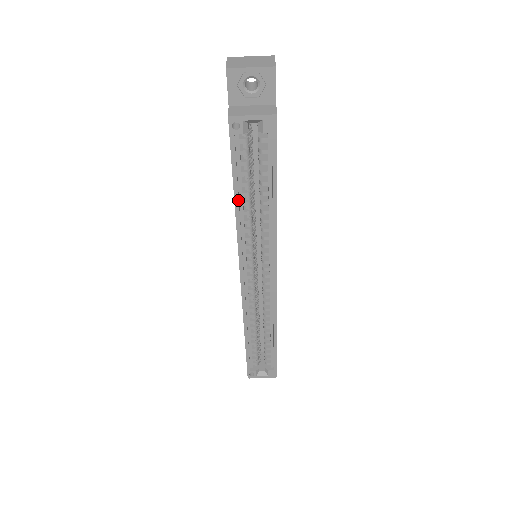
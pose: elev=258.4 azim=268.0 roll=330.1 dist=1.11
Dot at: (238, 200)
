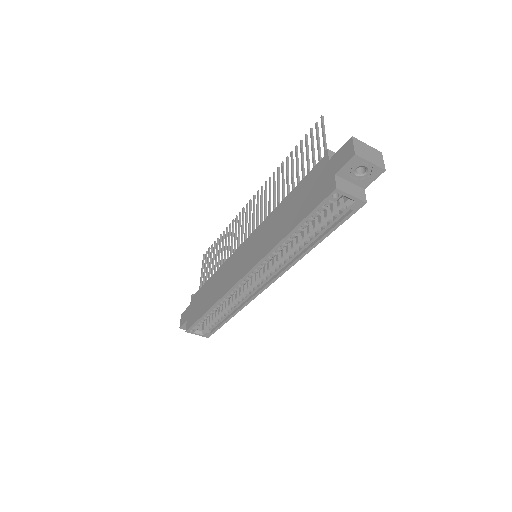
Dot at: (292, 233)
